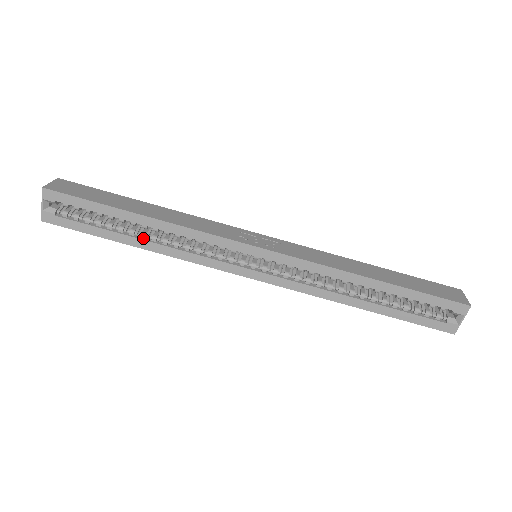
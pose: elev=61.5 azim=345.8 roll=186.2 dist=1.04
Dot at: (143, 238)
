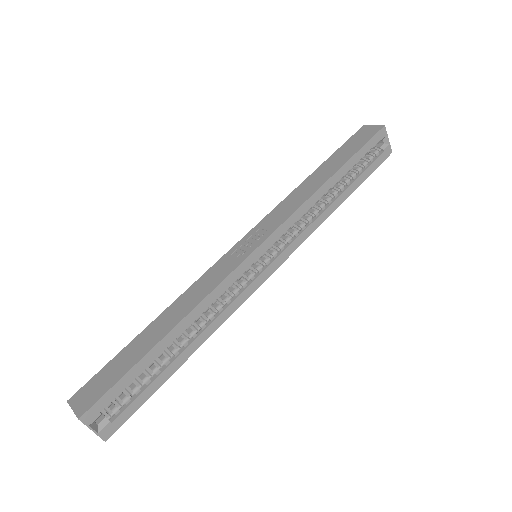
Dot at: (186, 345)
